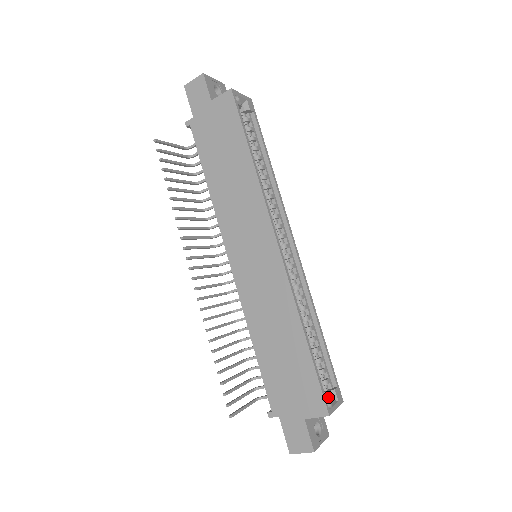
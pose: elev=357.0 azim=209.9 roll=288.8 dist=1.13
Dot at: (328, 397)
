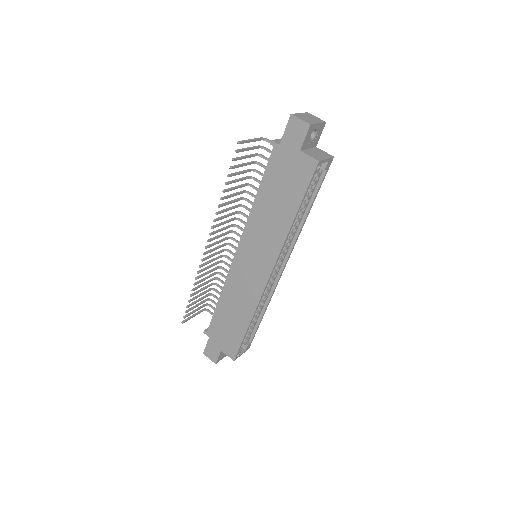
Dot at: (240, 351)
